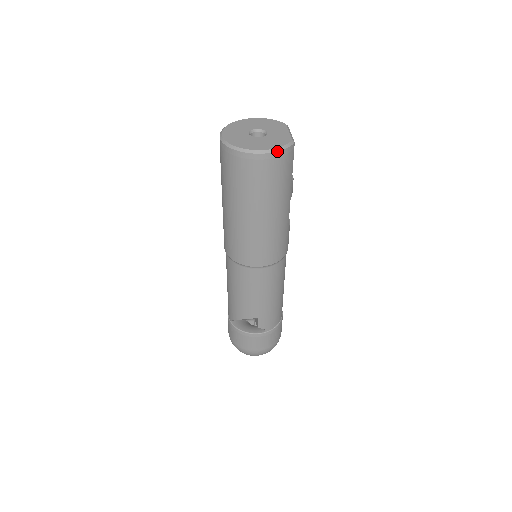
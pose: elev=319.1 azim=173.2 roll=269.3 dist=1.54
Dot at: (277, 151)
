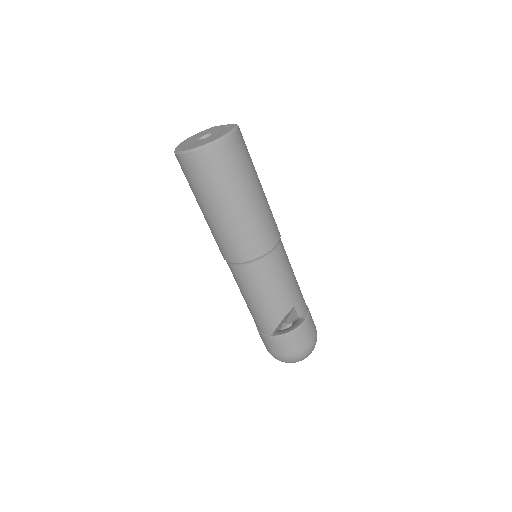
Dot at: (234, 131)
